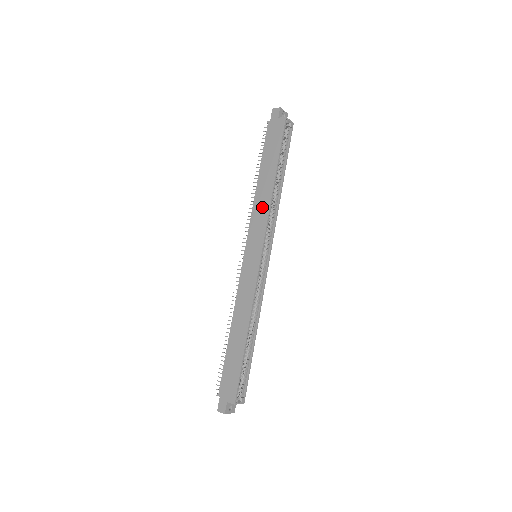
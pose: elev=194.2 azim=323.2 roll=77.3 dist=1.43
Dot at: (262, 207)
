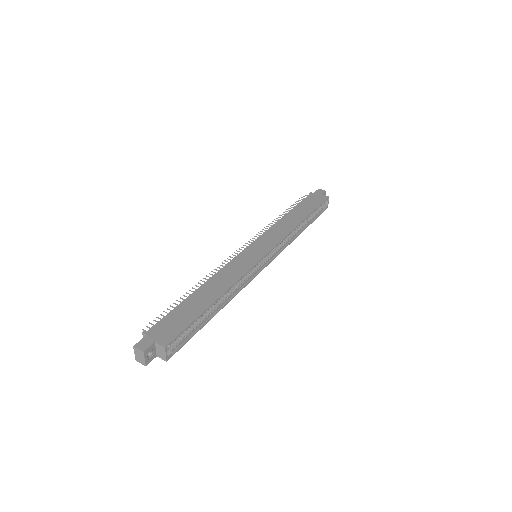
Dot at: (283, 228)
